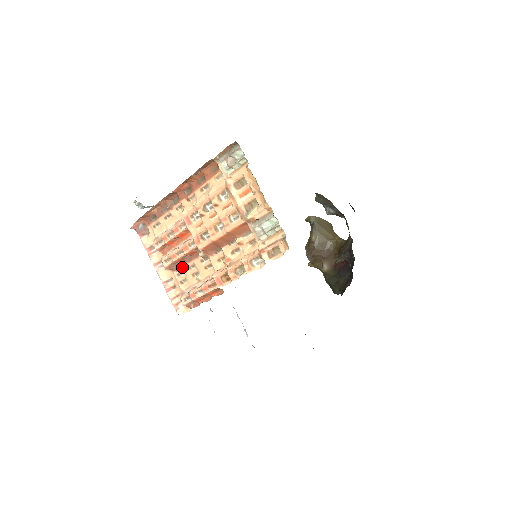
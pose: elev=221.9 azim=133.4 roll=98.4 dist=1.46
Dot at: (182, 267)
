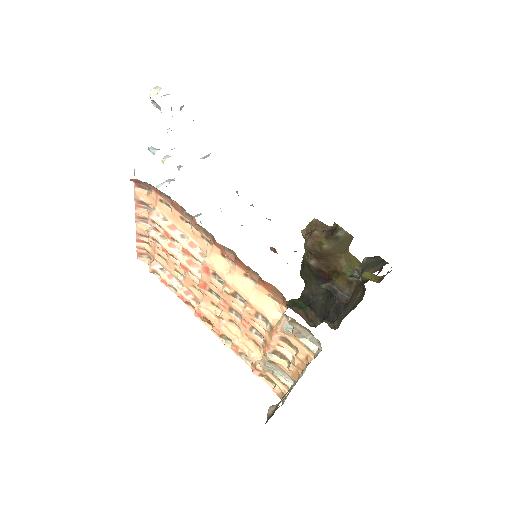
Dot at: occluded
